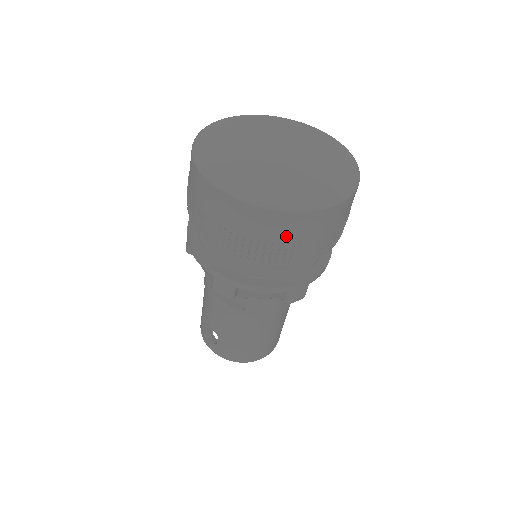
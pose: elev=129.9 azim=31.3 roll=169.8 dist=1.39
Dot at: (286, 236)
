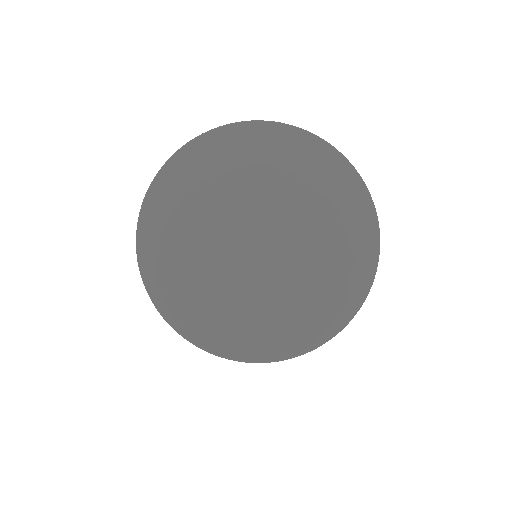
Dot at: occluded
